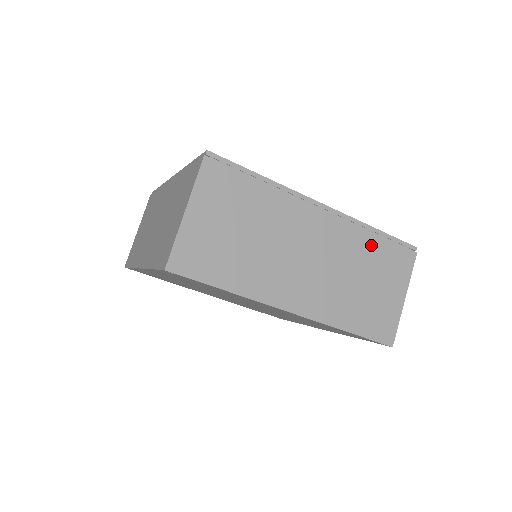
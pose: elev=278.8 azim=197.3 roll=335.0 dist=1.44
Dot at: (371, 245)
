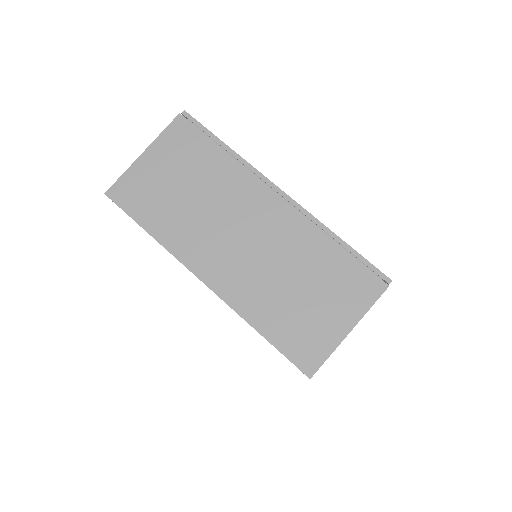
Dot at: (325, 252)
